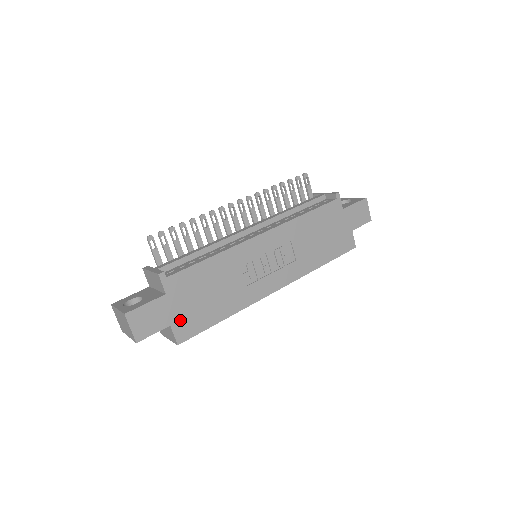
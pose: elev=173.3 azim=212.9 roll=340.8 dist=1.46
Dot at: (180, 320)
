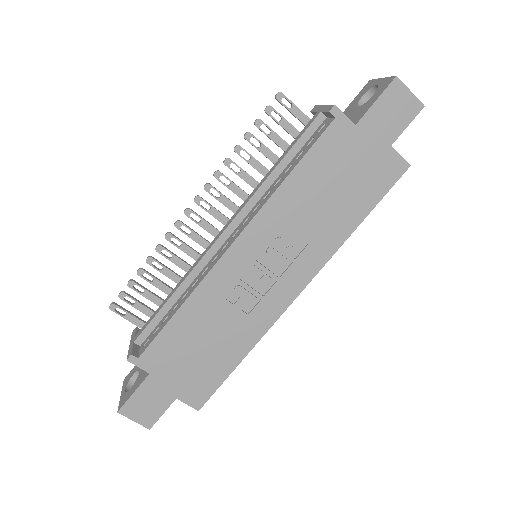
Dot at: (184, 388)
